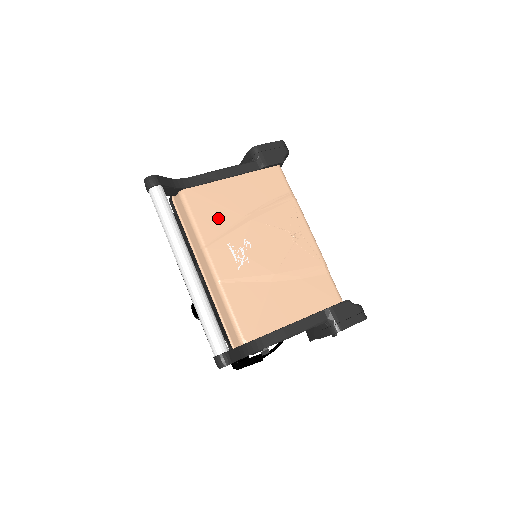
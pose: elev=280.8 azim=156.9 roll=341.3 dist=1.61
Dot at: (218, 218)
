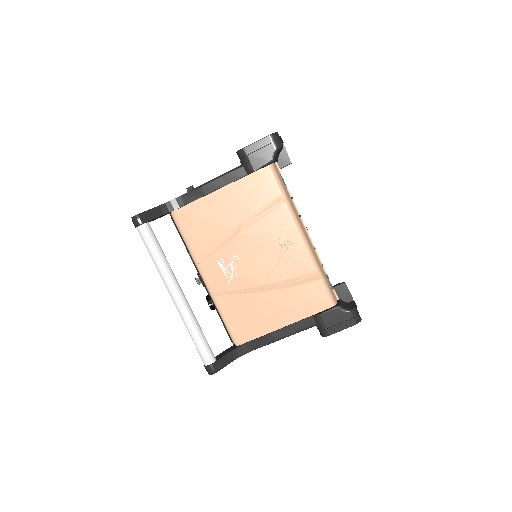
Dot at: (207, 235)
